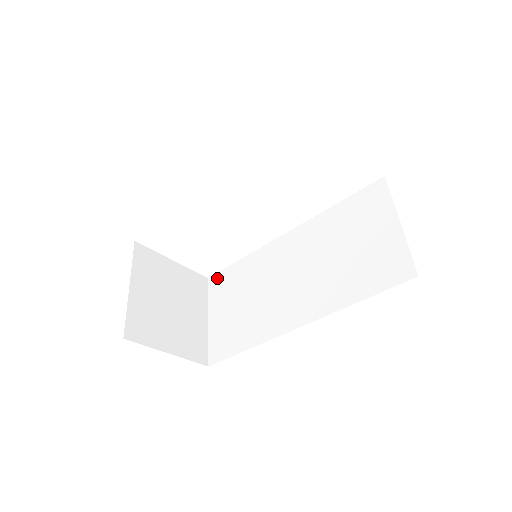
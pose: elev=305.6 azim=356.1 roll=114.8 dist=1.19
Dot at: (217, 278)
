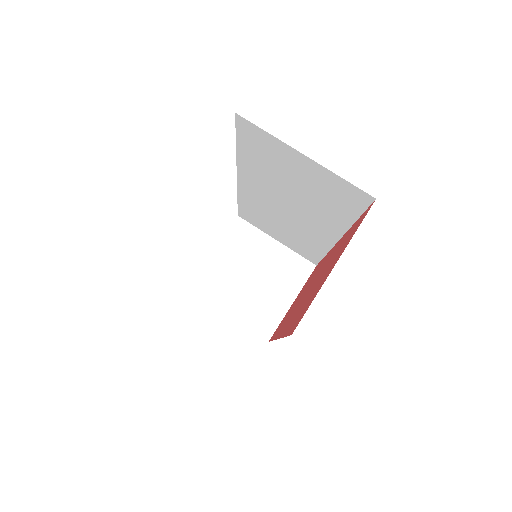
Dot at: (243, 216)
